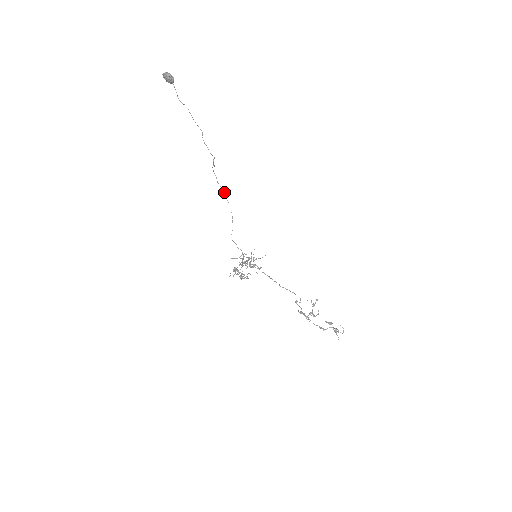
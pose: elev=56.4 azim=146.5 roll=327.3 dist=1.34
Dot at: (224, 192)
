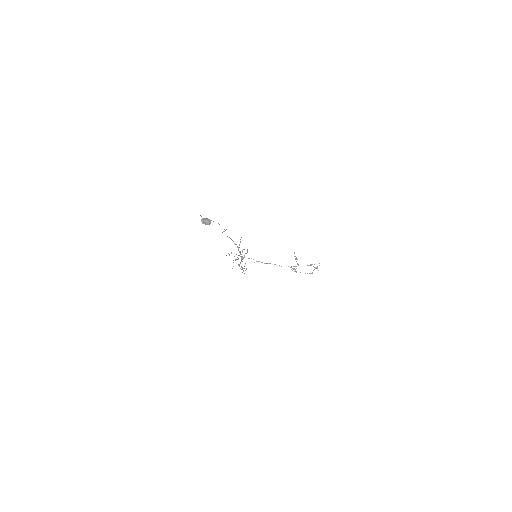
Dot at: occluded
